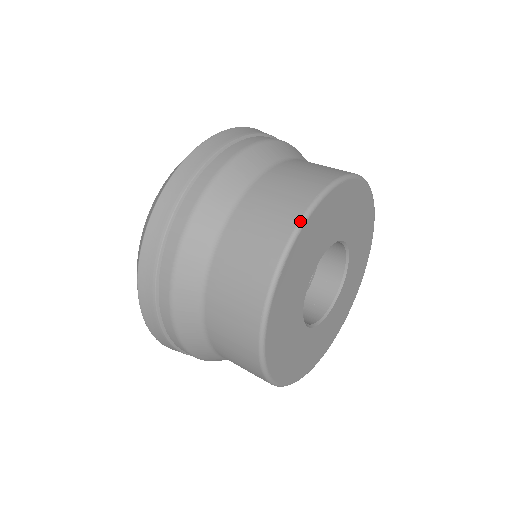
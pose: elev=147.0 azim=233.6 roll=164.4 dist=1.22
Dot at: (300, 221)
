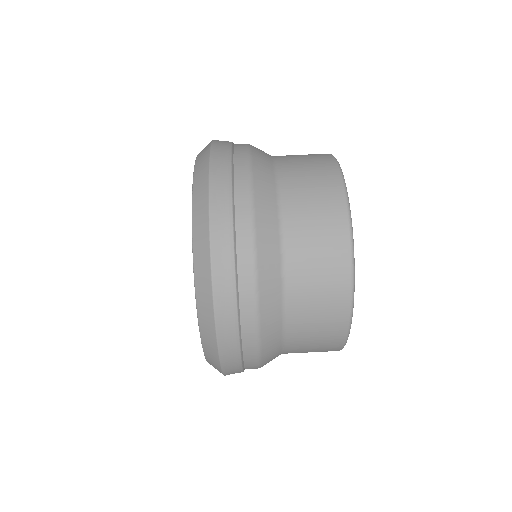
Dot at: (348, 331)
